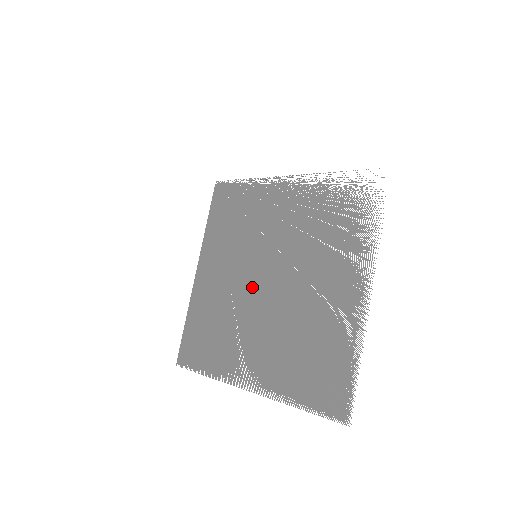
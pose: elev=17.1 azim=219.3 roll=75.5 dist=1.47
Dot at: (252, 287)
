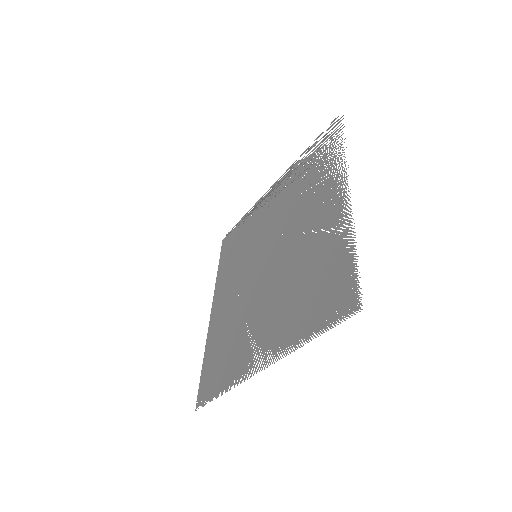
Dot at: (255, 280)
